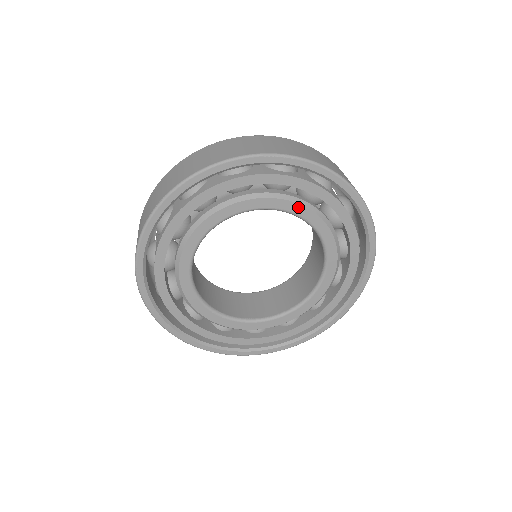
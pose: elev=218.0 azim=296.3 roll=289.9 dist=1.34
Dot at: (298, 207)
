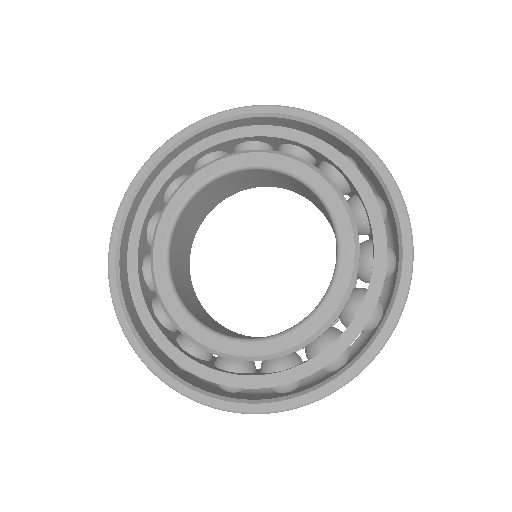
Dot at: (232, 160)
